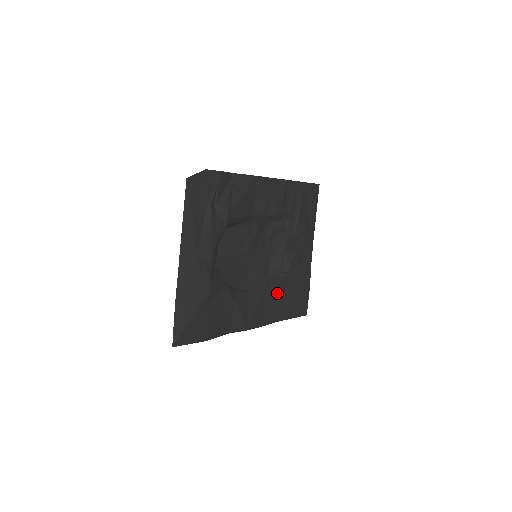
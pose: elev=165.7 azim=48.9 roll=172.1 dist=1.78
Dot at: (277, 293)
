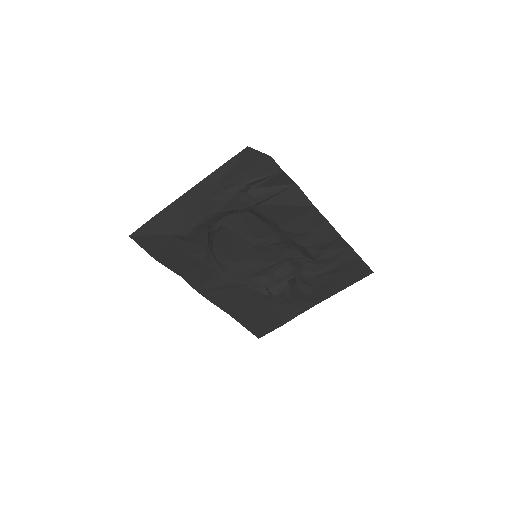
Dot at: (248, 297)
